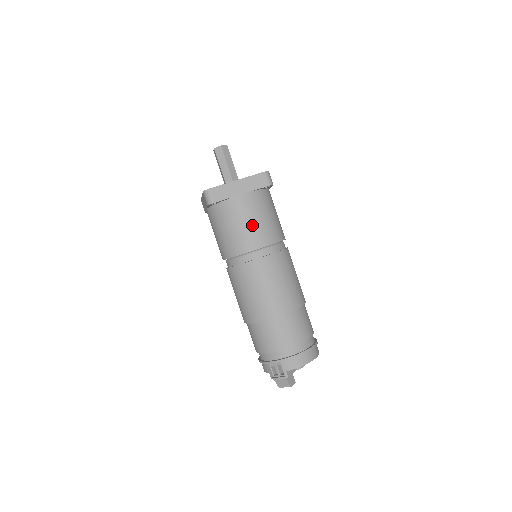
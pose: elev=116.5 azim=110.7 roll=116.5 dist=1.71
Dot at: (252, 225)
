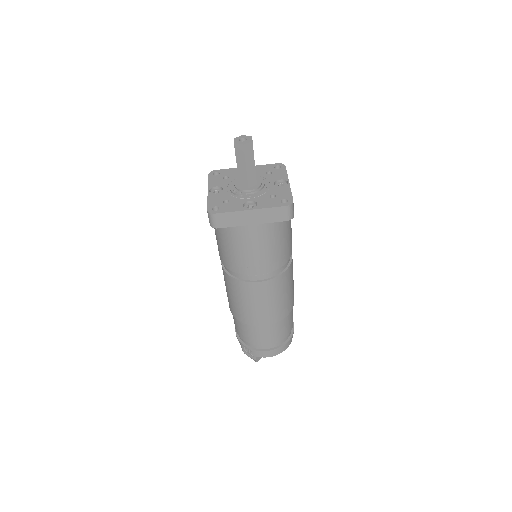
Dot at: (256, 254)
